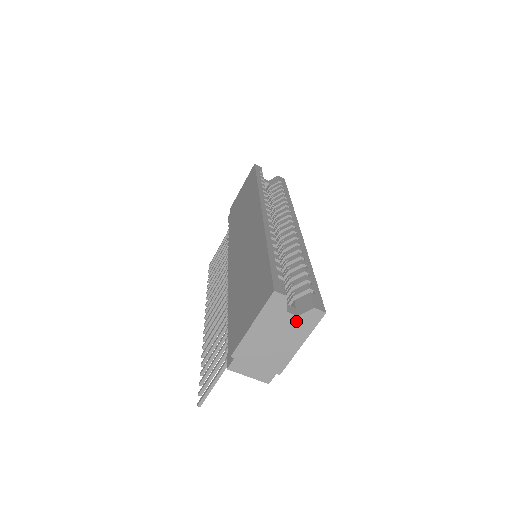
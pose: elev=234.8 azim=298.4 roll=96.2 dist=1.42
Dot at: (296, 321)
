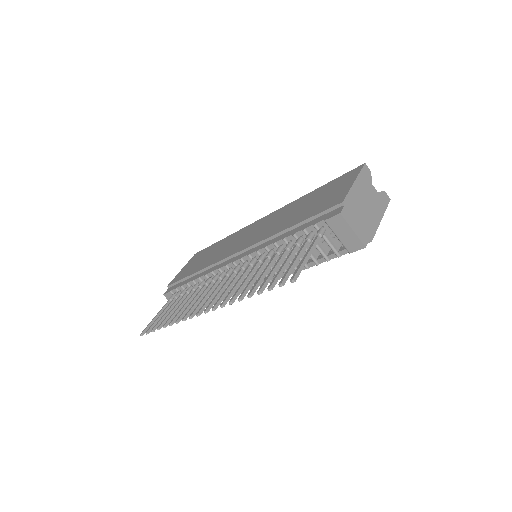
Dot at: (377, 195)
